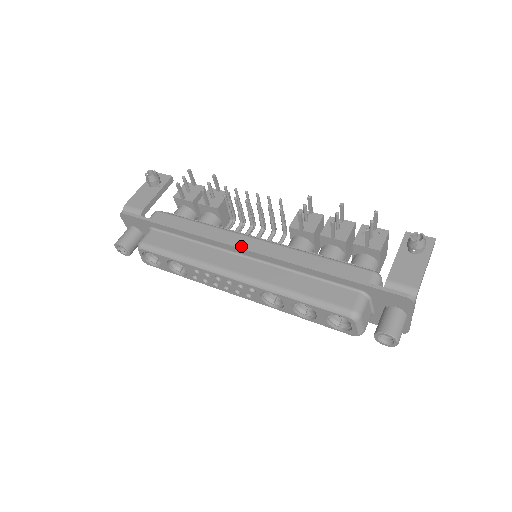
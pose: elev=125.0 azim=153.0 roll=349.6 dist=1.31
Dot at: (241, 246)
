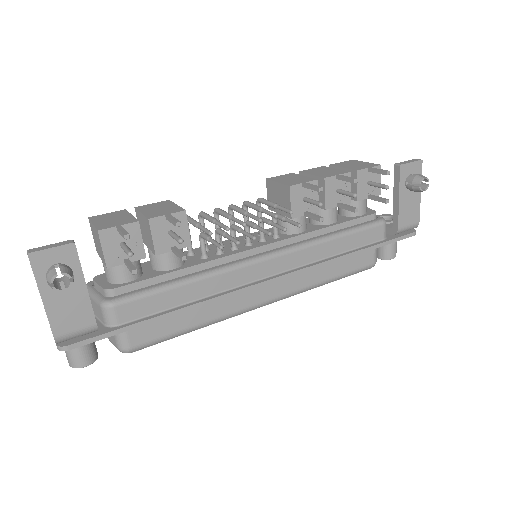
Dot at: (268, 282)
